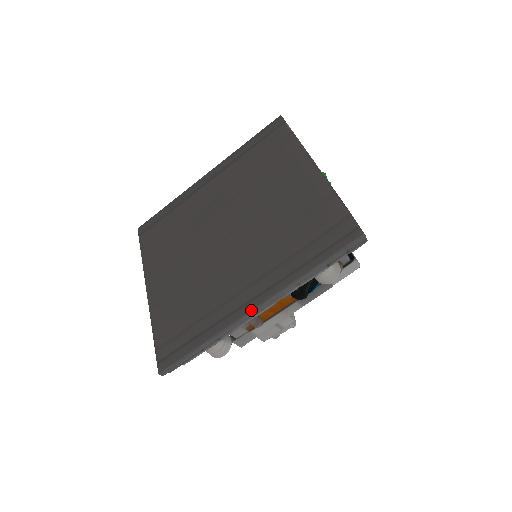
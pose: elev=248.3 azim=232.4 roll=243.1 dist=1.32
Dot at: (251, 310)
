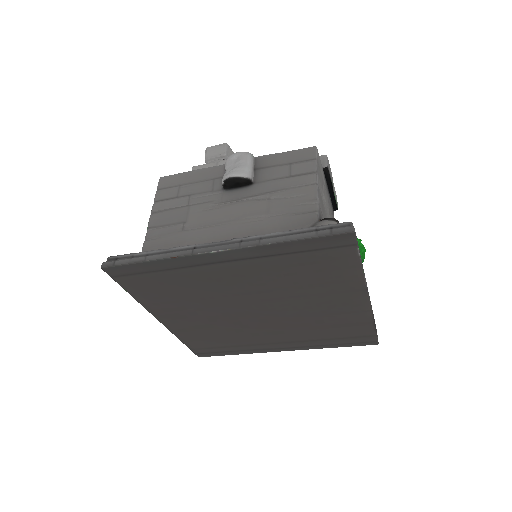
Dot at: occluded
